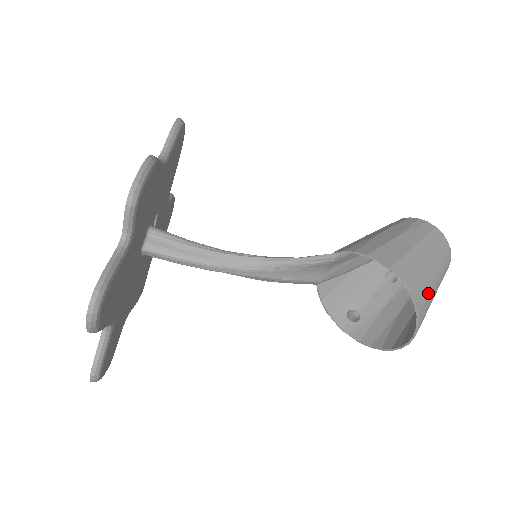
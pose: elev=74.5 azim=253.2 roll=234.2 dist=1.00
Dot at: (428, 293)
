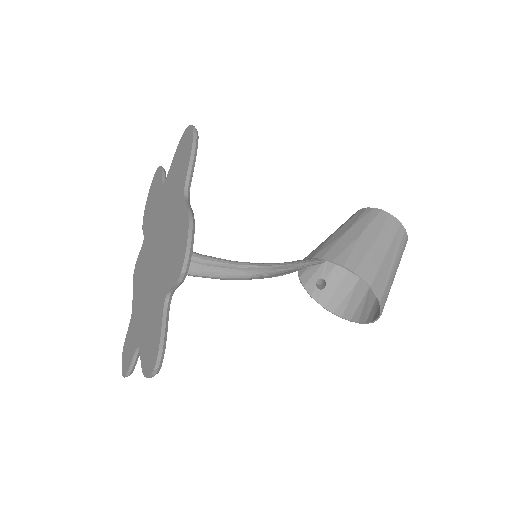
Dot at: occluded
